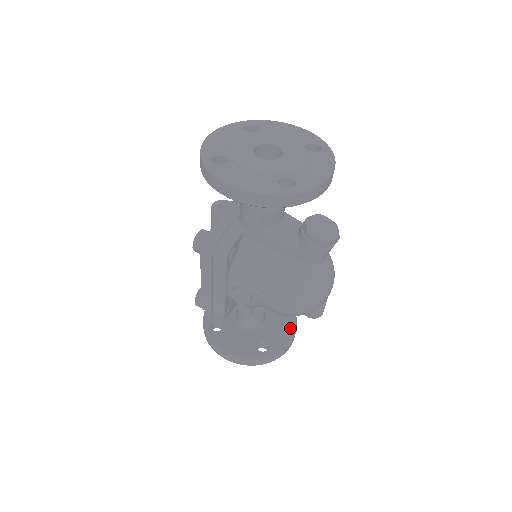
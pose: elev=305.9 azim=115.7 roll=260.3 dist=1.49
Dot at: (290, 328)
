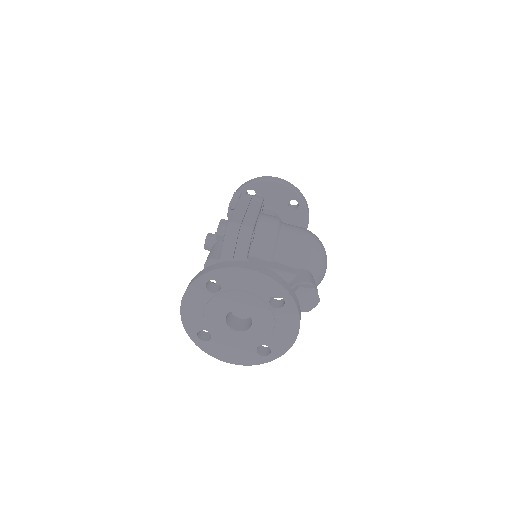
Dot at: (303, 222)
